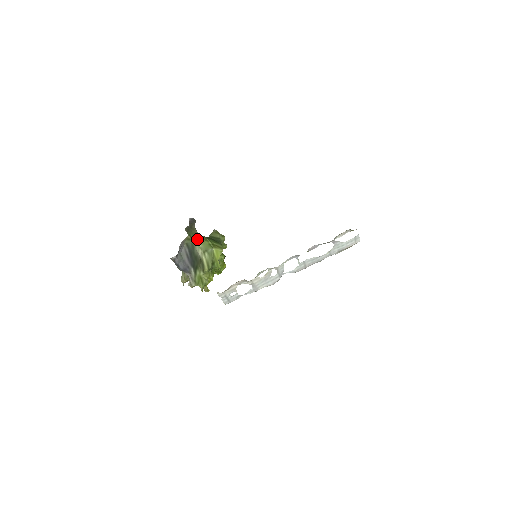
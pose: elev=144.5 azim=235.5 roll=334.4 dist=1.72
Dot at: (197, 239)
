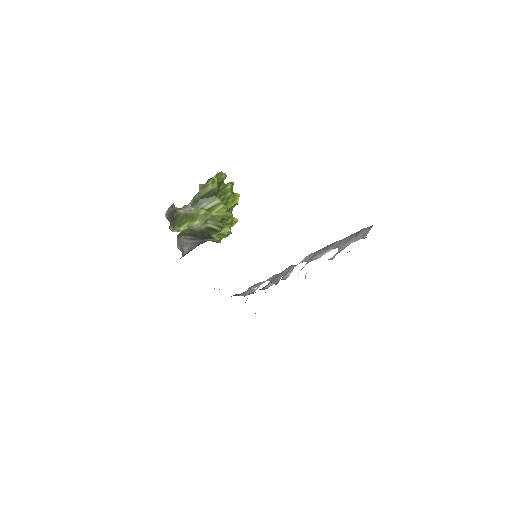
Dot at: (189, 220)
